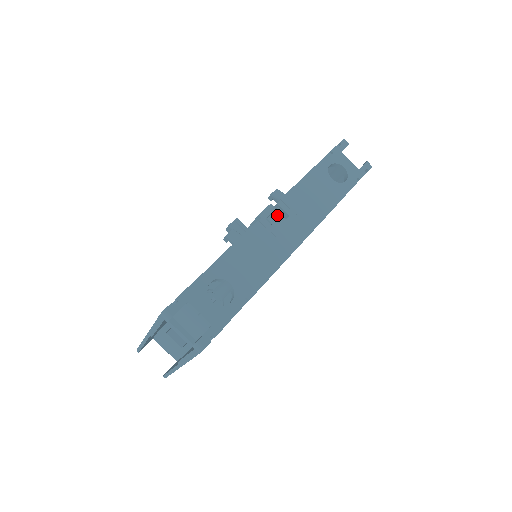
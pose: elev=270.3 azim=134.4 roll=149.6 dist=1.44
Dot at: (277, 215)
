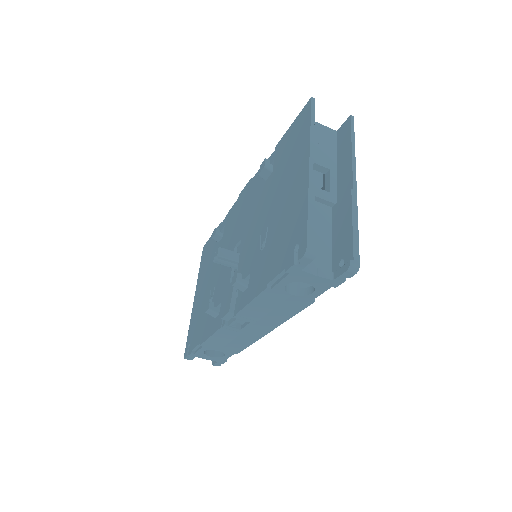
Dot at: occluded
